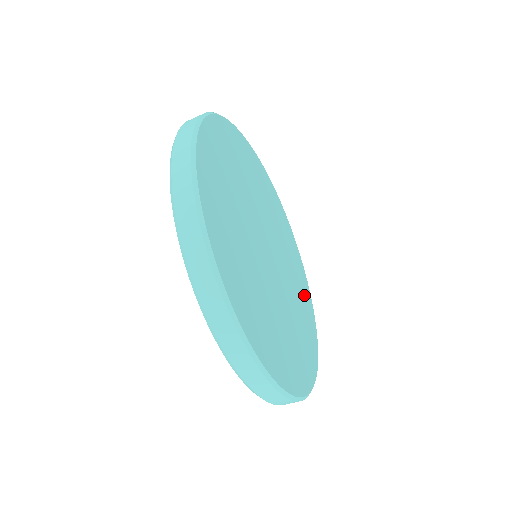
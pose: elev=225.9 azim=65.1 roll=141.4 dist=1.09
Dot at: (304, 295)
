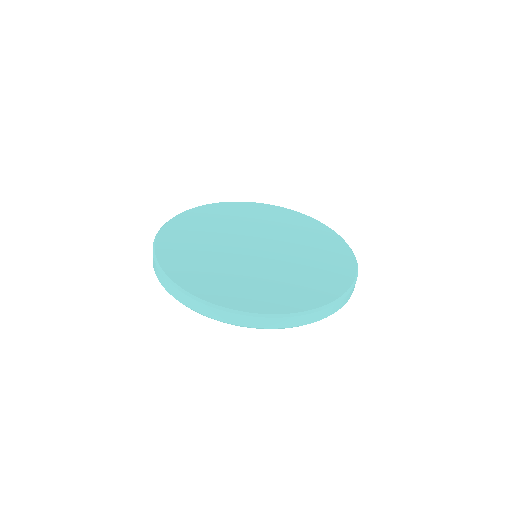
Dot at: (330, 248)
